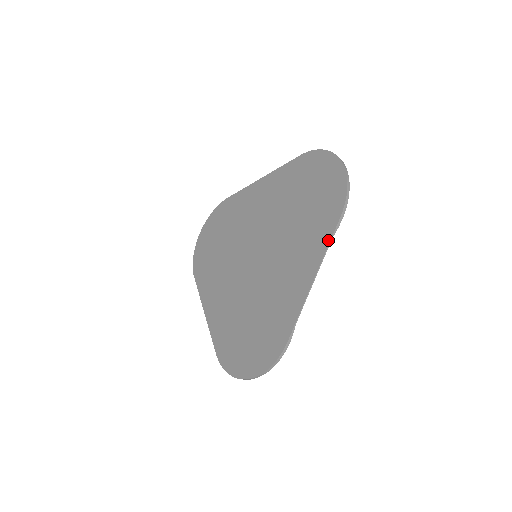
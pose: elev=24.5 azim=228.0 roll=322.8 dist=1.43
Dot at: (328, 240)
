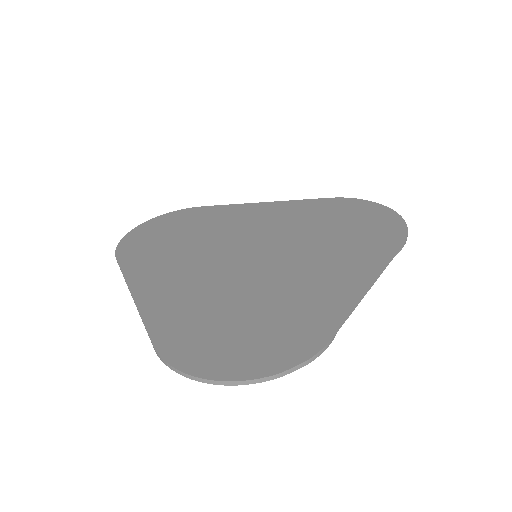
Dot at: (389, 257)
